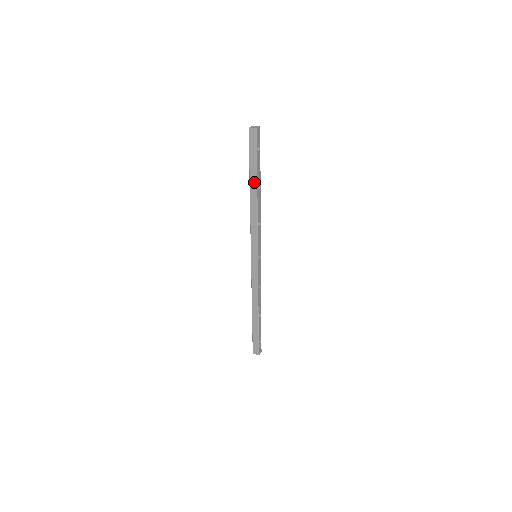
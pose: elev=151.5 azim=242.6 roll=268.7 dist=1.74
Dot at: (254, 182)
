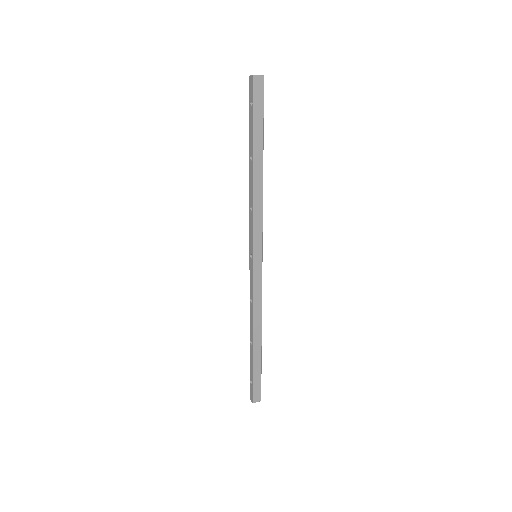
Dot at: (260, 149)
